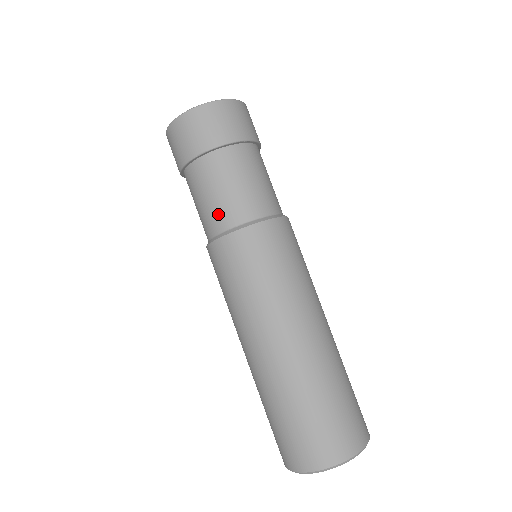
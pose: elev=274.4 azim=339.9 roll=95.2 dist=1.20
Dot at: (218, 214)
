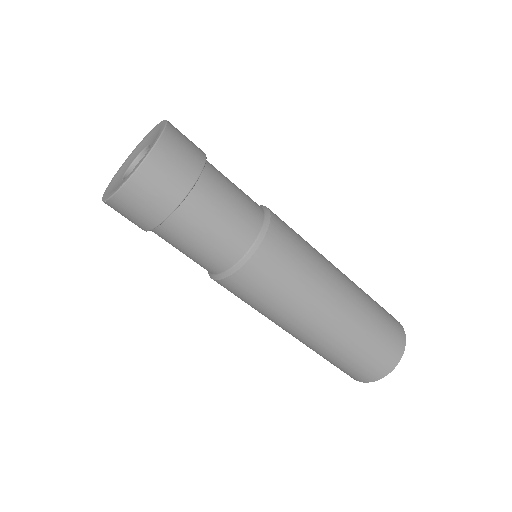
Dot at: occluded
